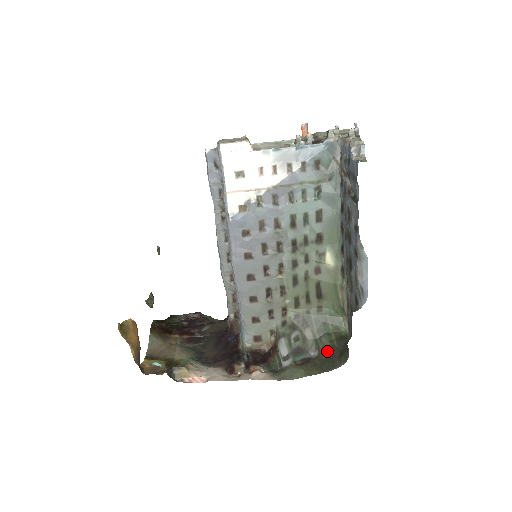
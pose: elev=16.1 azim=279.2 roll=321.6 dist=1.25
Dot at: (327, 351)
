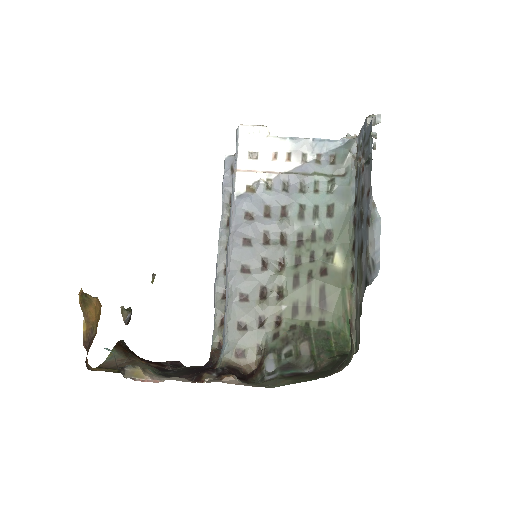
Dot at: (326, 365)
